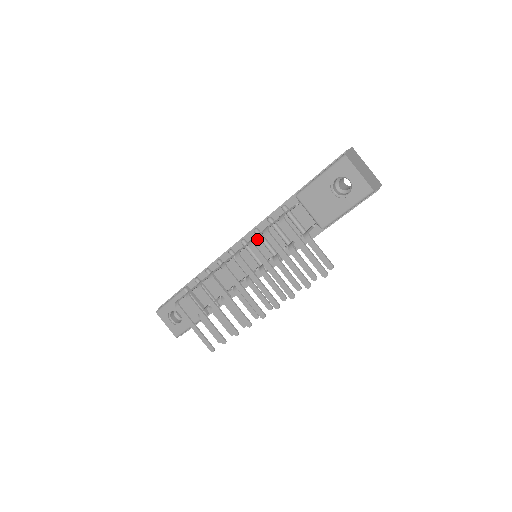
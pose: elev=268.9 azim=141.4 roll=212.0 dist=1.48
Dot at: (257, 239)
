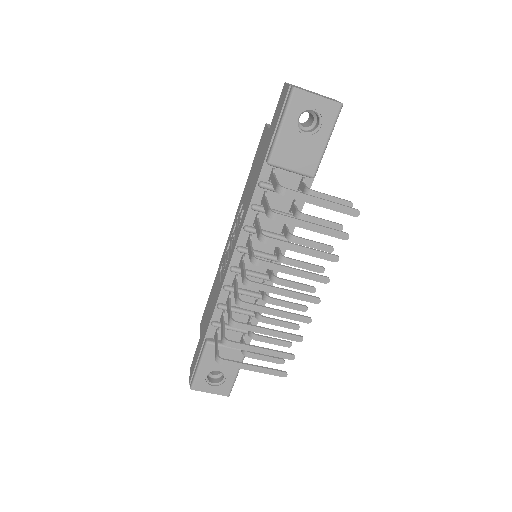
Dot at: (252, 236)
